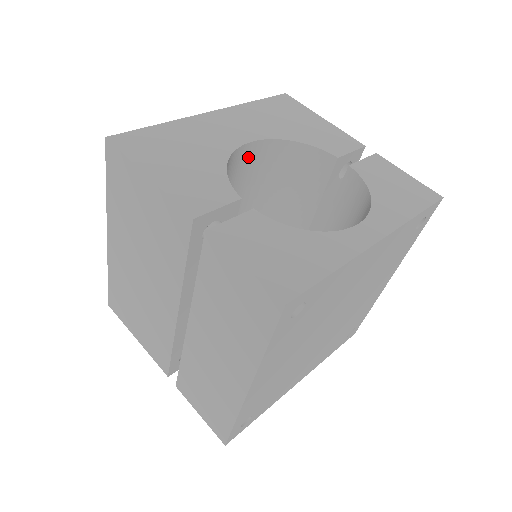
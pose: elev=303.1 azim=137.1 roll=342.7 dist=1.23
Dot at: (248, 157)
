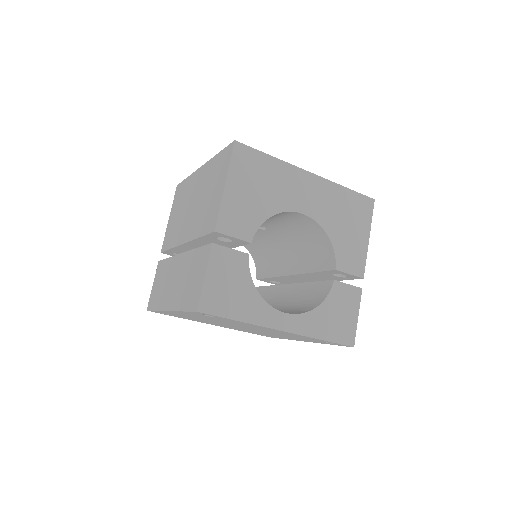
Dot at: (298, 217)
